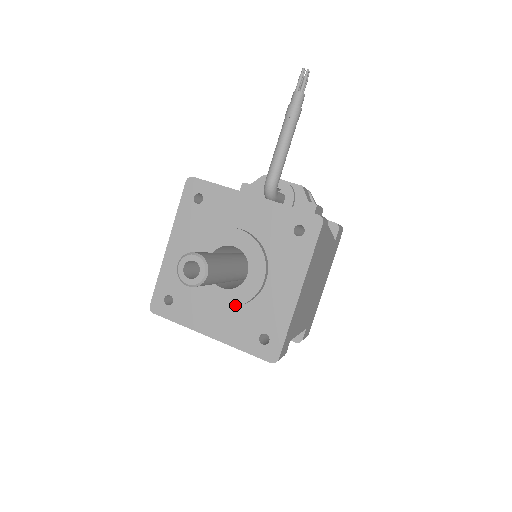
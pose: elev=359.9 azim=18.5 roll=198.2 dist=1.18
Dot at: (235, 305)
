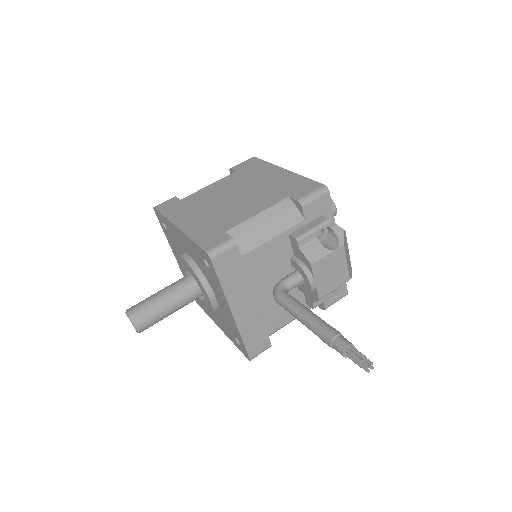
Dot at: occluded
